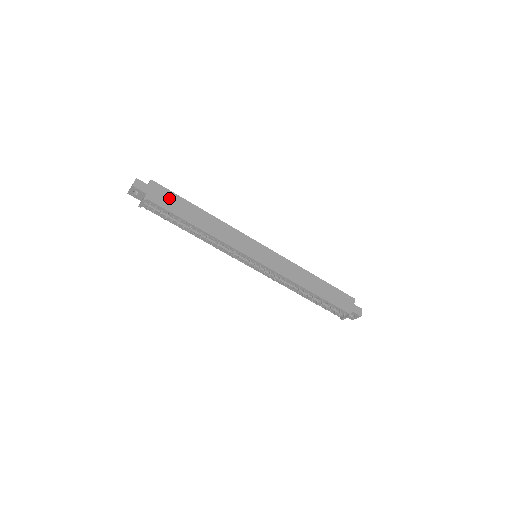
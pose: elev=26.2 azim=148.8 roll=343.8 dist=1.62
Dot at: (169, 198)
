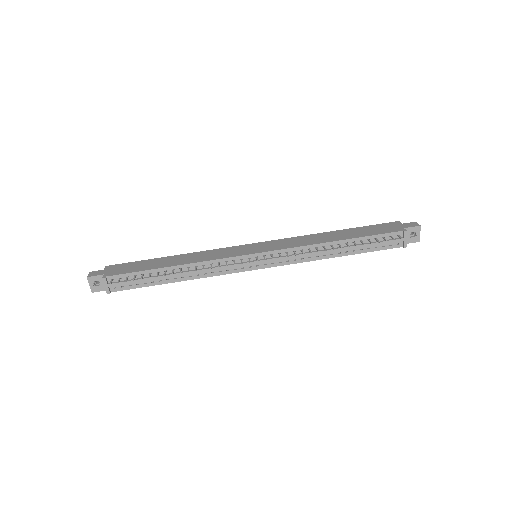
Dot at: (130, 266)
